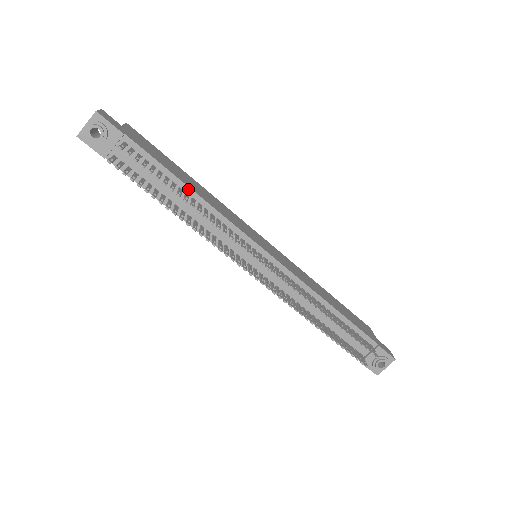
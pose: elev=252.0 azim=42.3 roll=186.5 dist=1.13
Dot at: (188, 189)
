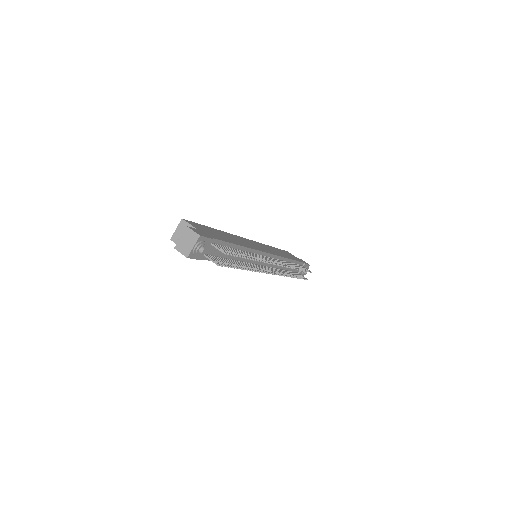
Dot at: (239, 247)
